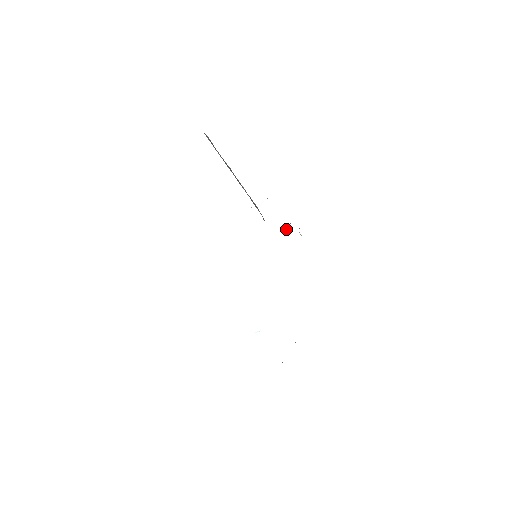
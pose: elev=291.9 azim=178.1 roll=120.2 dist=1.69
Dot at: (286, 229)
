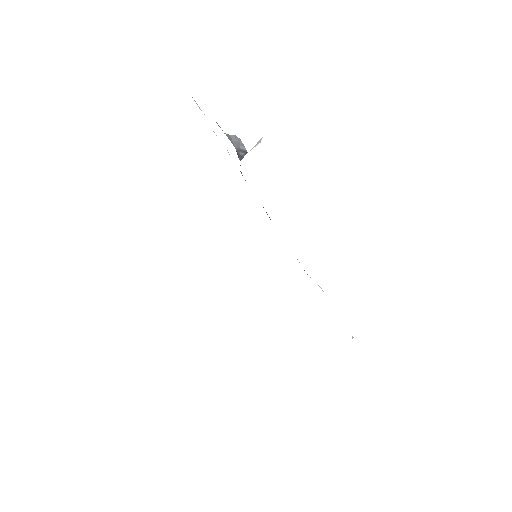
Dot at: (244, 148)
